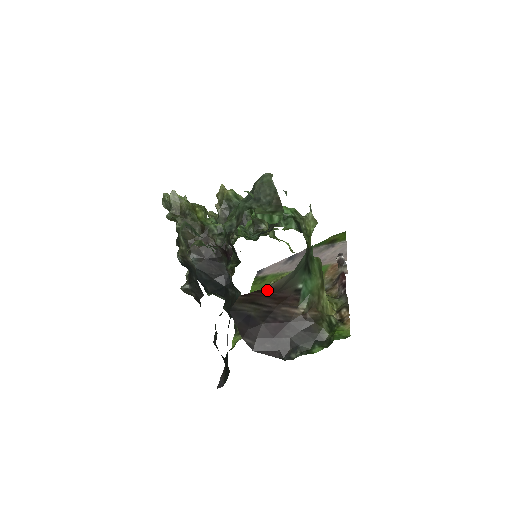
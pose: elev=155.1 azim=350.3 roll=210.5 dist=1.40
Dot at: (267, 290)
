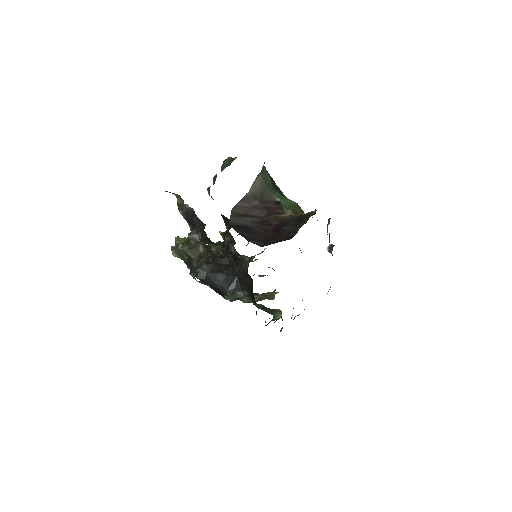
Dot at: (250, 198)
